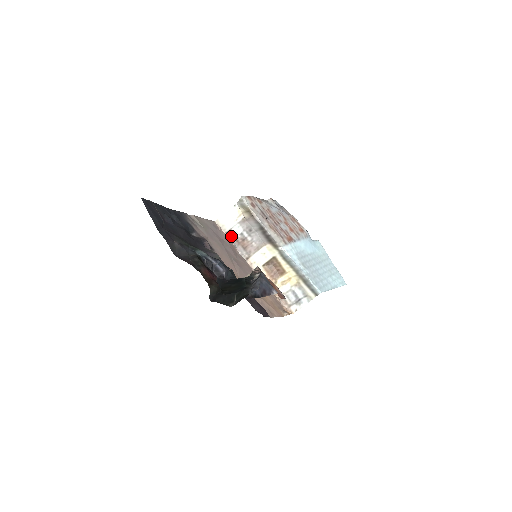
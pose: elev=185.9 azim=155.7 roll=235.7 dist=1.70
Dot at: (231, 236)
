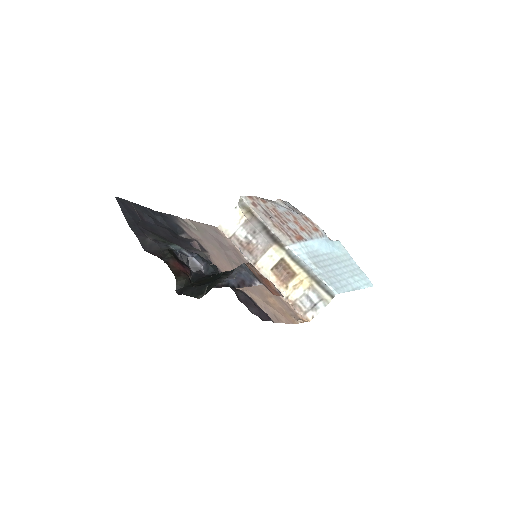
Dot at: (235, 241)
